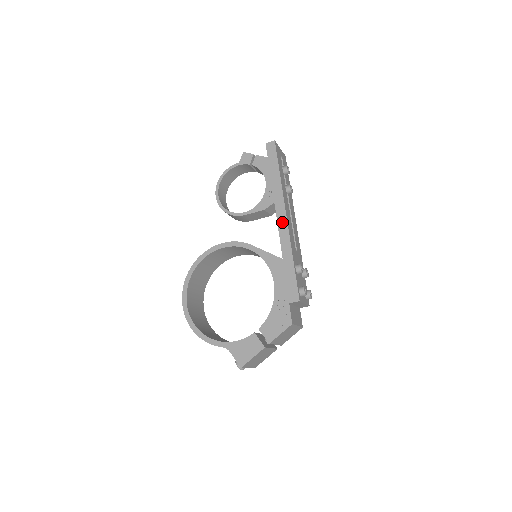
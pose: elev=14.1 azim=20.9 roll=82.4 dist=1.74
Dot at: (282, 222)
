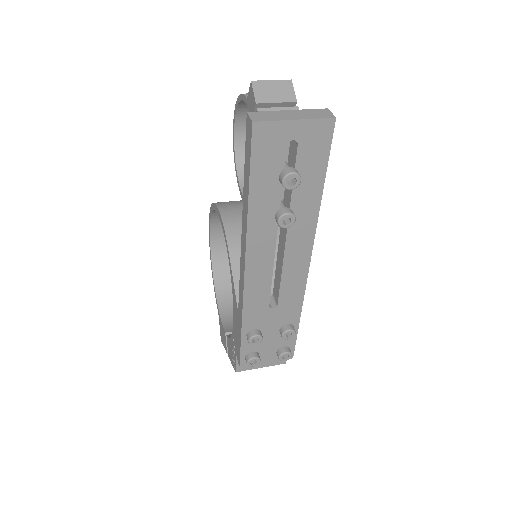
Dot at: (241, 273)
